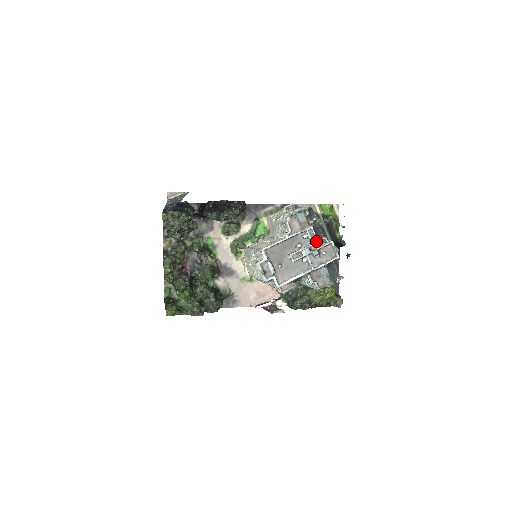
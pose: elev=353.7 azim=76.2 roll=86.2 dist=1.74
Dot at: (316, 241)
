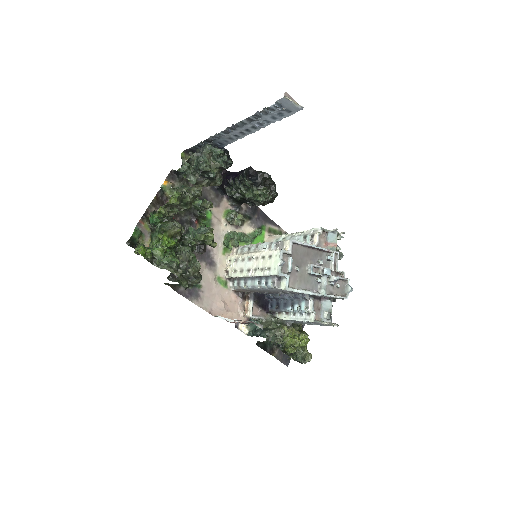
Dot at: (336, 269)
